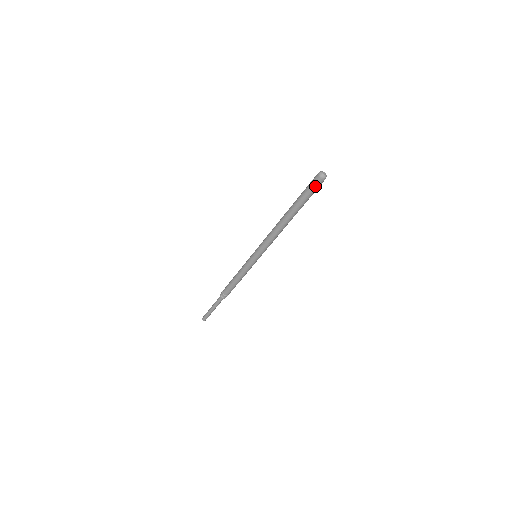
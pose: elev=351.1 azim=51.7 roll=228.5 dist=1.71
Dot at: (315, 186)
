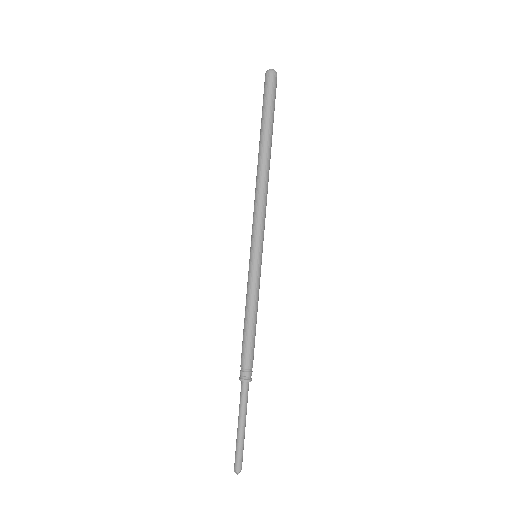
Dot at: (267, 87)
